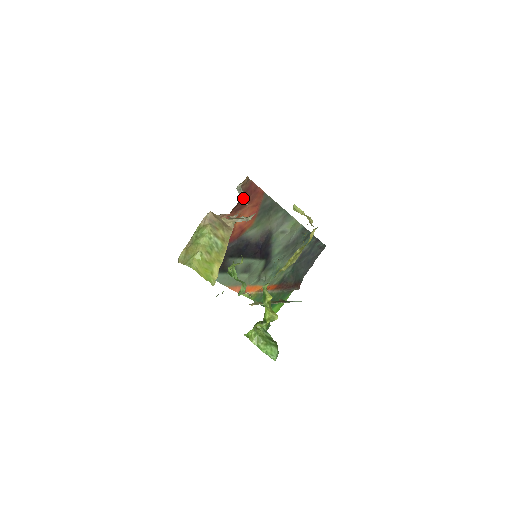
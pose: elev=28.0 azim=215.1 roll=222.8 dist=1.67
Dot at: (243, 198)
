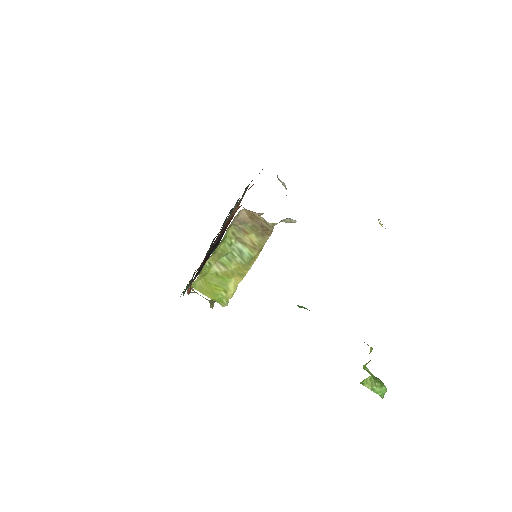
Dot at: occluded
